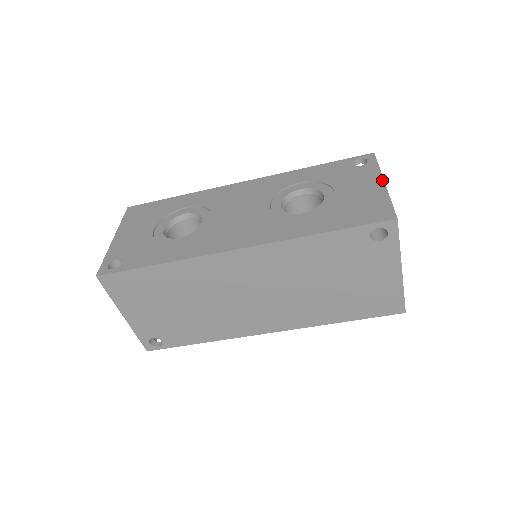
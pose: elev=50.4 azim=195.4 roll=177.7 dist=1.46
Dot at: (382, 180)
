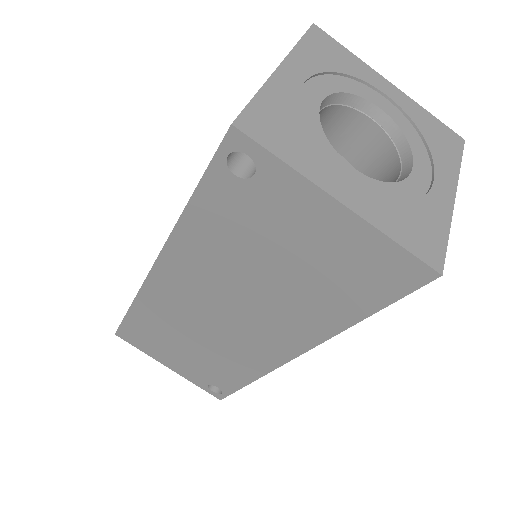
Dot at: (279, 65)
